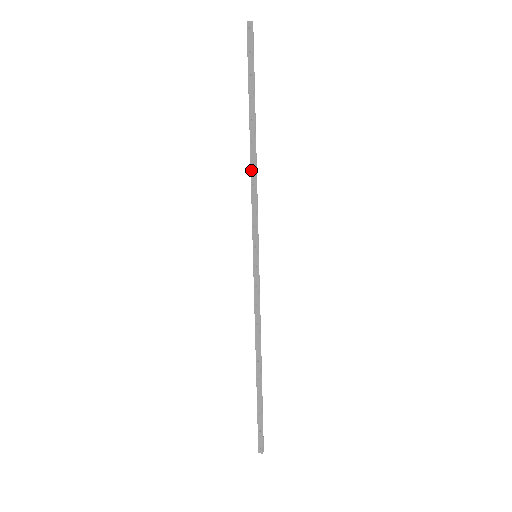
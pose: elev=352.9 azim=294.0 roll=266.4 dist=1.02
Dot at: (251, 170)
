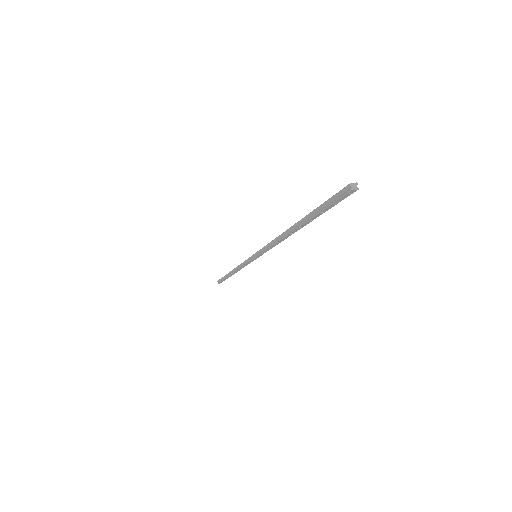
Dot at: (280, 241)
